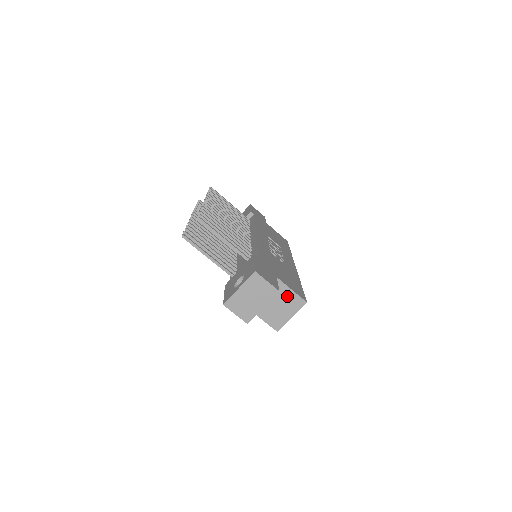
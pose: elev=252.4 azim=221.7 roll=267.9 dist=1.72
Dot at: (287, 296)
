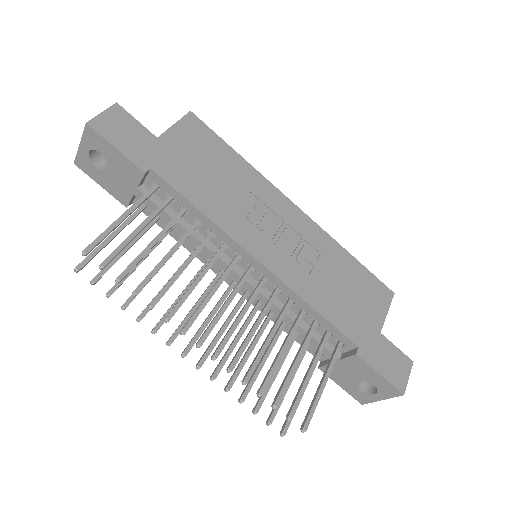
Dot at: occluded
